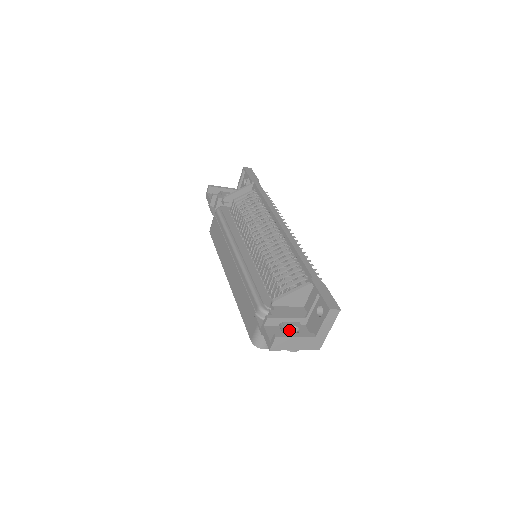
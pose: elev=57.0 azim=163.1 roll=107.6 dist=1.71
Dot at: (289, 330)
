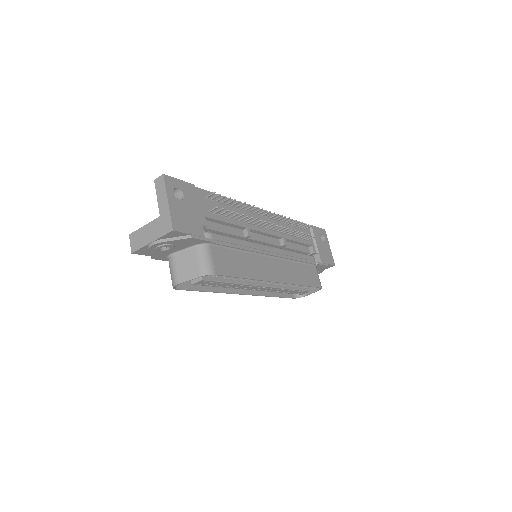
Dot at: occluded
